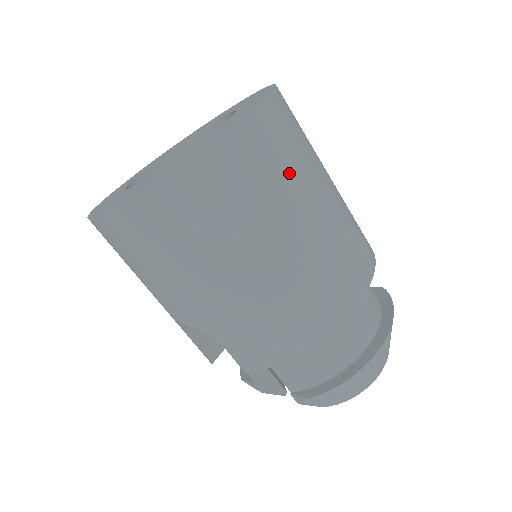
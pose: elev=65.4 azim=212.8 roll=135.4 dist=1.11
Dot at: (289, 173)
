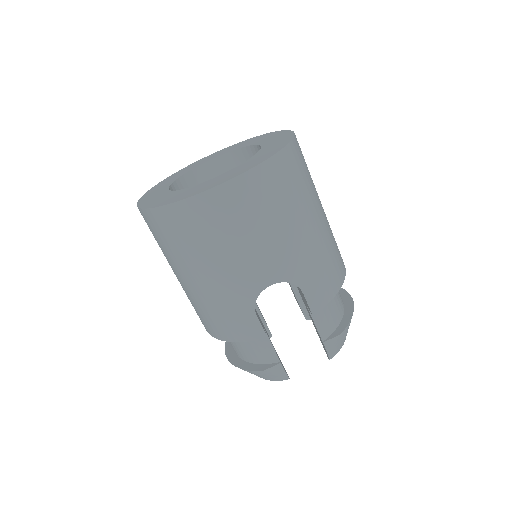
Dot at: occluded
